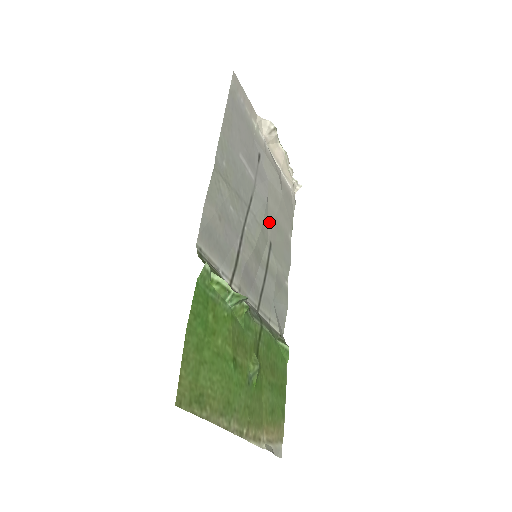
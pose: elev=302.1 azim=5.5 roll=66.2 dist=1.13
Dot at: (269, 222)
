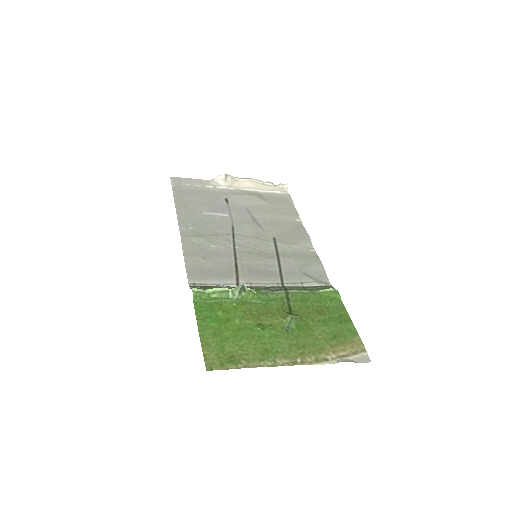
Dot at: (264, 228)
